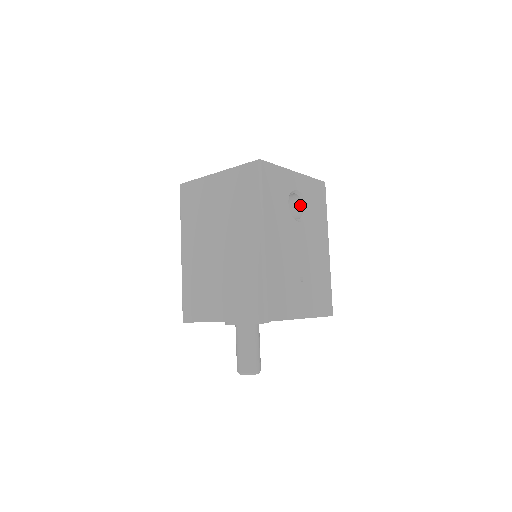
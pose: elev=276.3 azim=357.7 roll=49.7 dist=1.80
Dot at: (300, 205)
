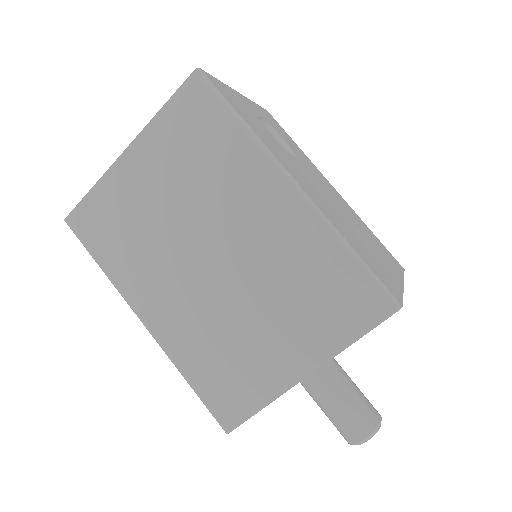
Dot at: occluded
